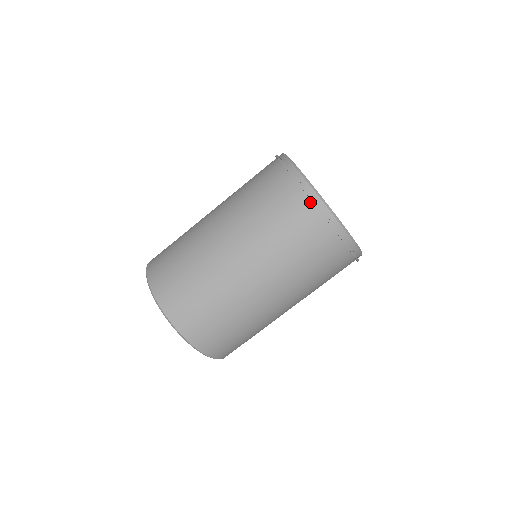
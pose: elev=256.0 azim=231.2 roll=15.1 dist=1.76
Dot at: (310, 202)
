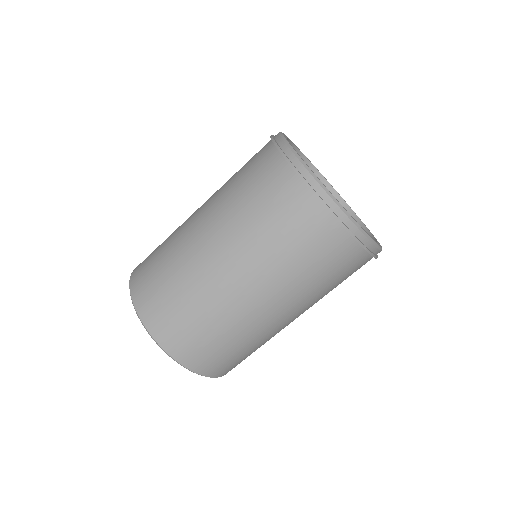
Dot at: (359, 247)
